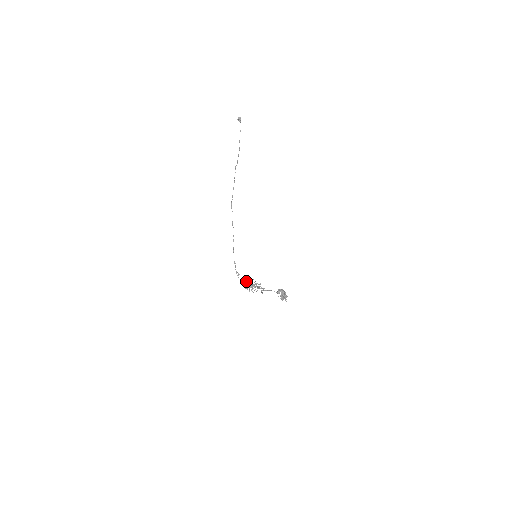
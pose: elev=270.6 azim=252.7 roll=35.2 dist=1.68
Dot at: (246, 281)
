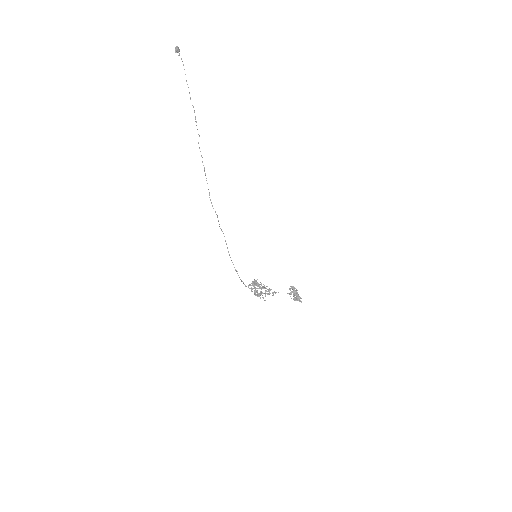
Dot at: occluded
